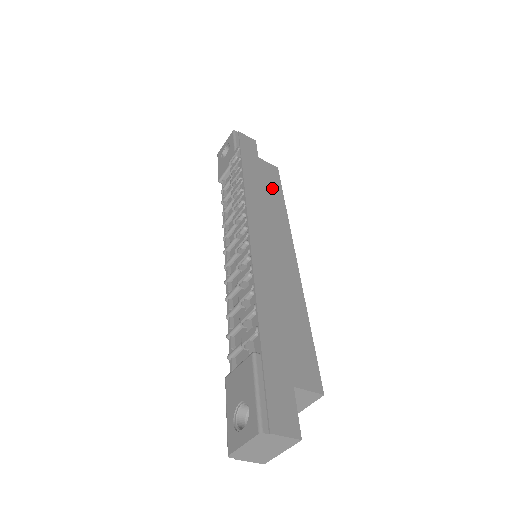
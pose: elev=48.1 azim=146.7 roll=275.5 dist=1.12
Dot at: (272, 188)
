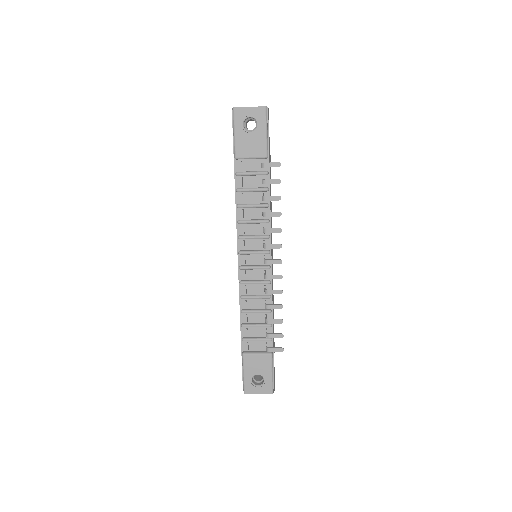
Dot at: occluded
